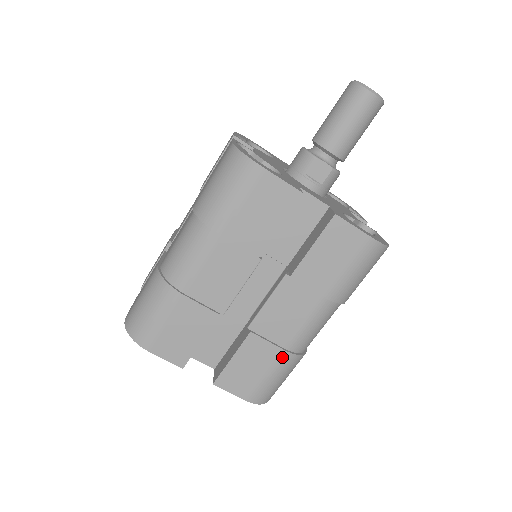
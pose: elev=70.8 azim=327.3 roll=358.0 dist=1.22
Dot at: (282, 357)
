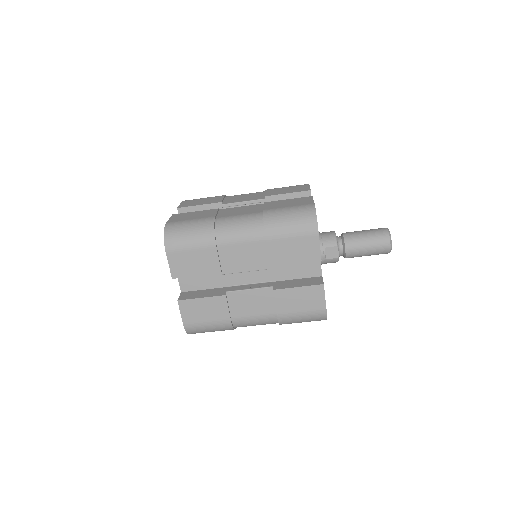
Dot at: (226, 321)
